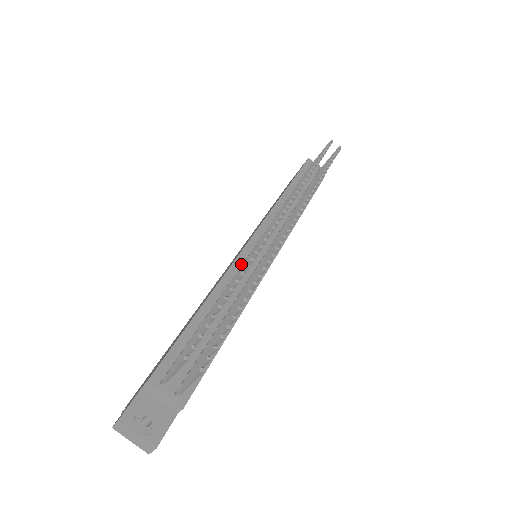
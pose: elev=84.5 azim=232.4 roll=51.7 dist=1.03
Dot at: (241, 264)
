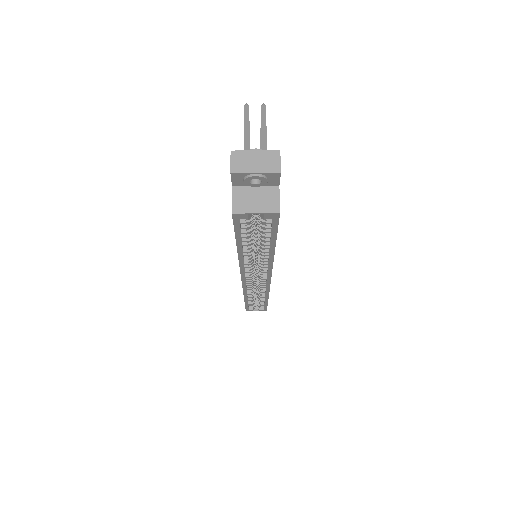
Dot at: occluded
